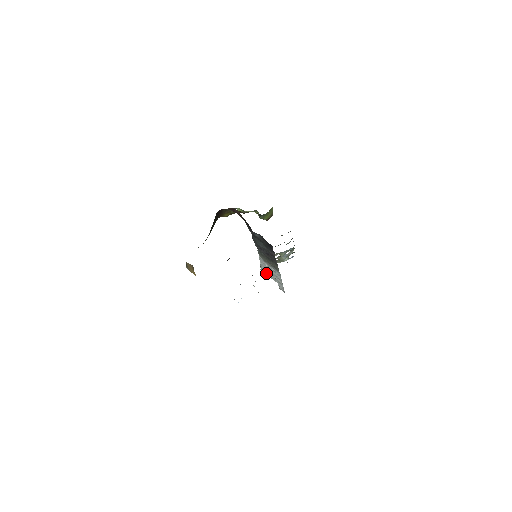
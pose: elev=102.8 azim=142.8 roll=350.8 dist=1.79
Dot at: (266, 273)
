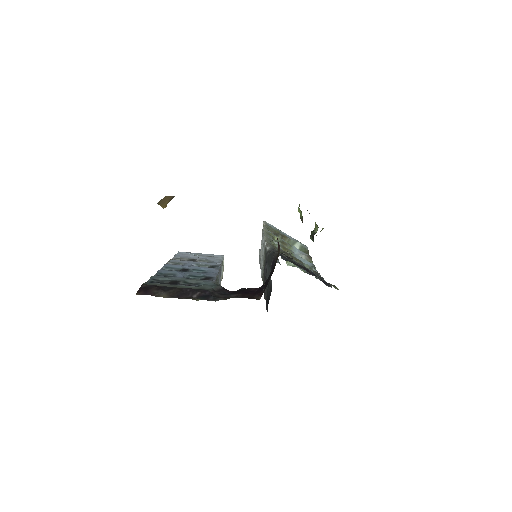
Dot at: occluded
